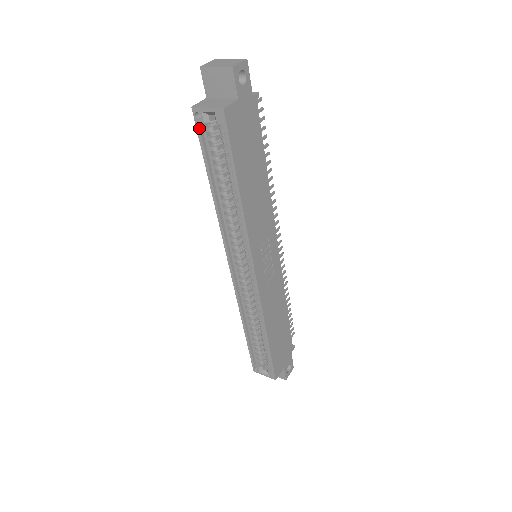
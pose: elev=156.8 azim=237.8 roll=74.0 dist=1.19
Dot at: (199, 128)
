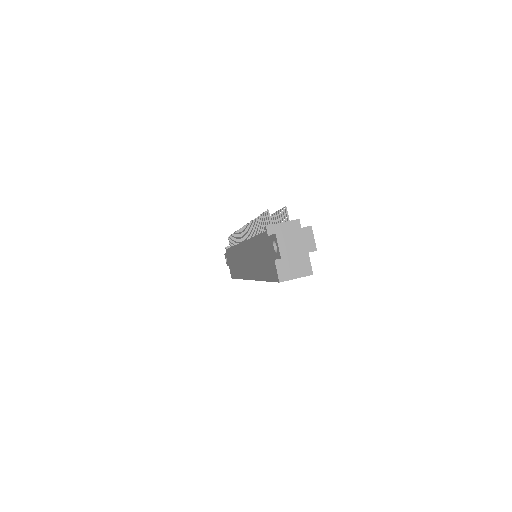
Dot at: occluded
